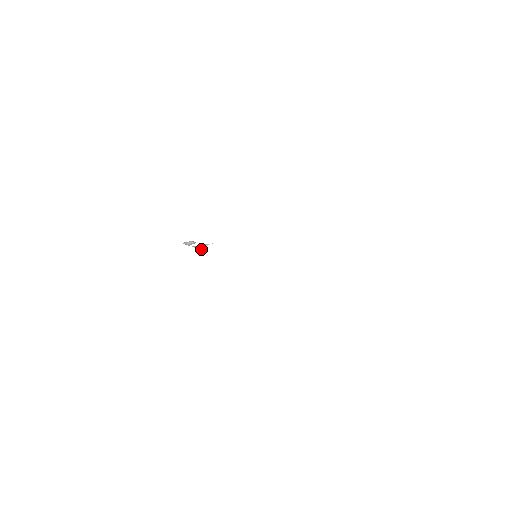
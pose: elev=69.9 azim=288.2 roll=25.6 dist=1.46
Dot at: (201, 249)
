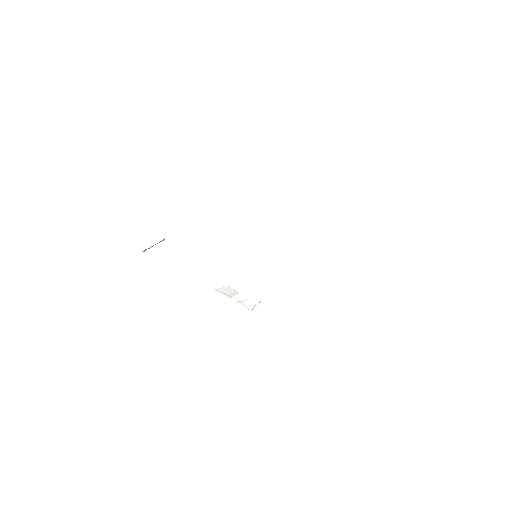
Dot at: (253, 307)
